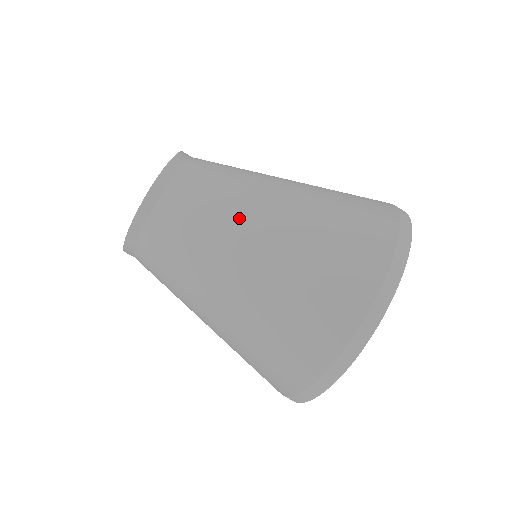
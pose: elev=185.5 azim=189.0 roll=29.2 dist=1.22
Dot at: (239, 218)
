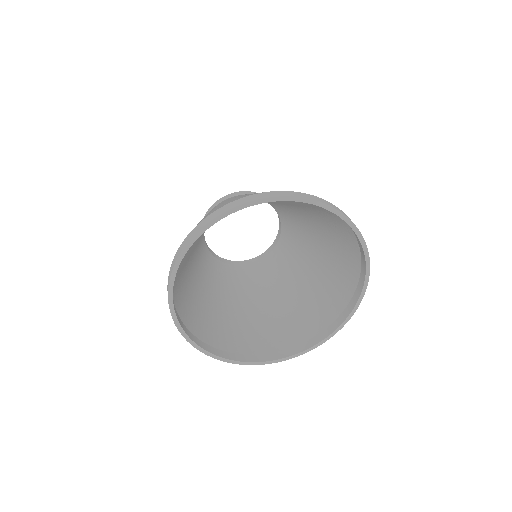
Dot at: occluded
